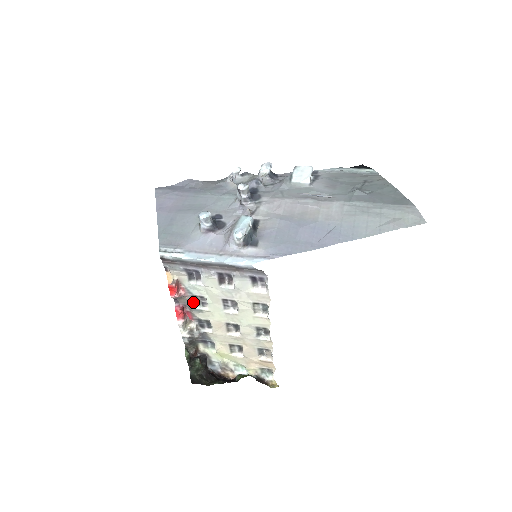
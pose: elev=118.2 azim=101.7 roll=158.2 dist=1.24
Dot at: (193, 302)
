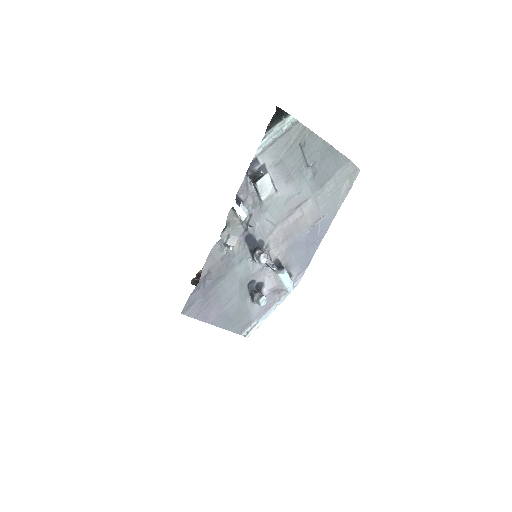
Dot at: occluded
